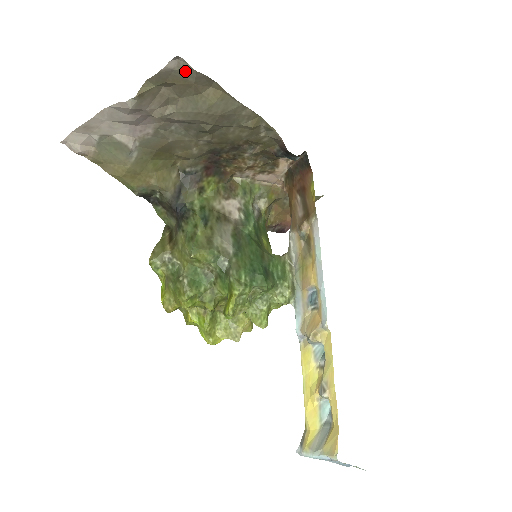
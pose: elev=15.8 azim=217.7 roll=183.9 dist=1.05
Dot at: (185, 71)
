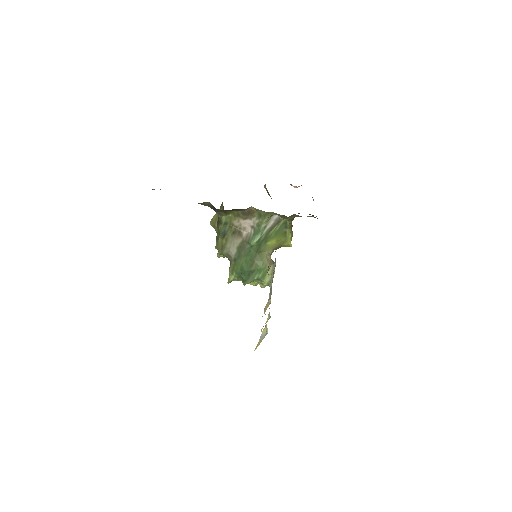
Dot at: occluded
